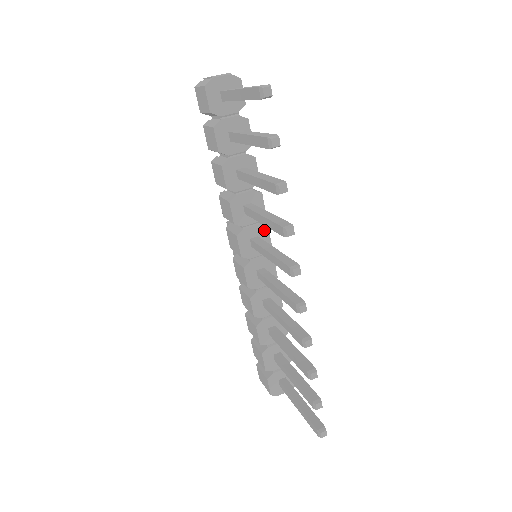
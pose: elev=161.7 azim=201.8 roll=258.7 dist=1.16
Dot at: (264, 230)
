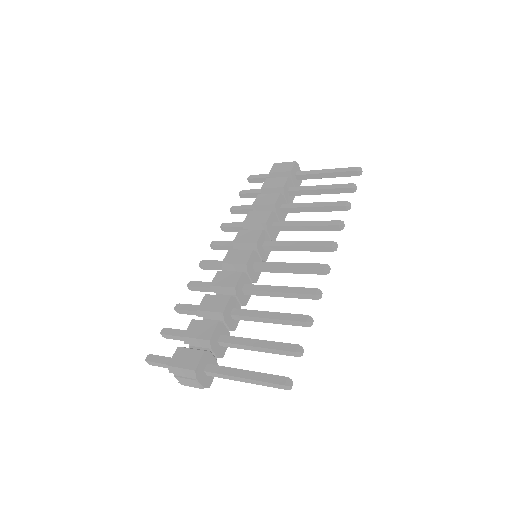
Dot at: occluded
